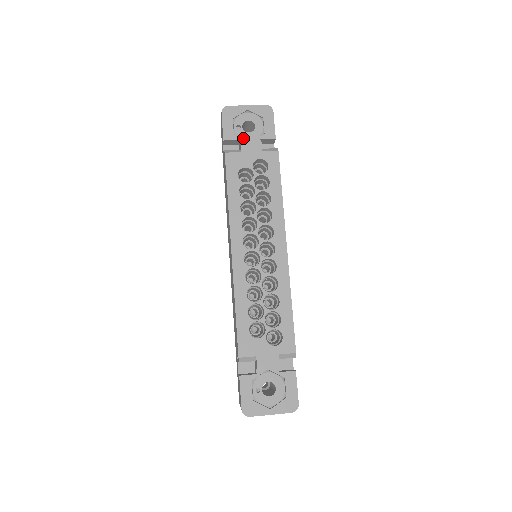
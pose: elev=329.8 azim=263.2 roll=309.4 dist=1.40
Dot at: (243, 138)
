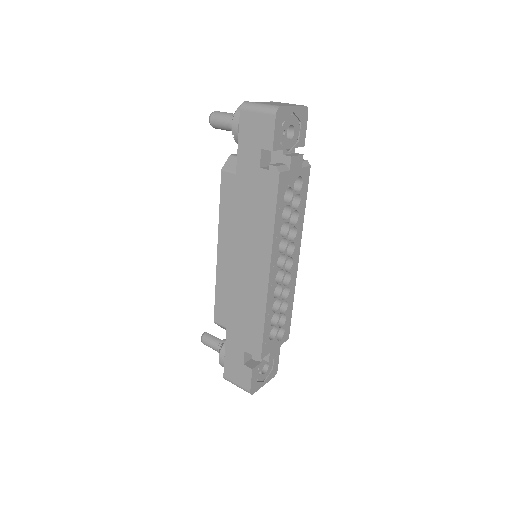
Dot at: (285, 147)
